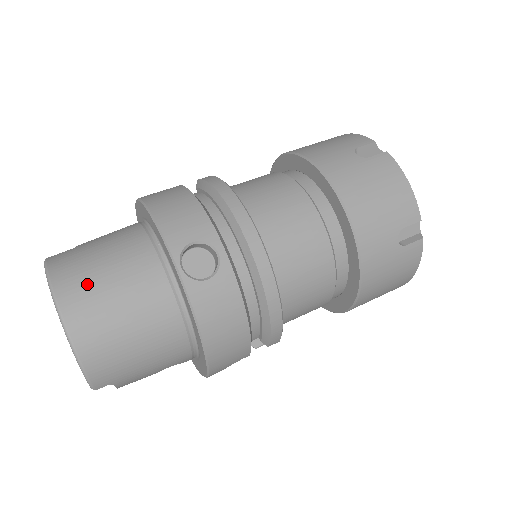
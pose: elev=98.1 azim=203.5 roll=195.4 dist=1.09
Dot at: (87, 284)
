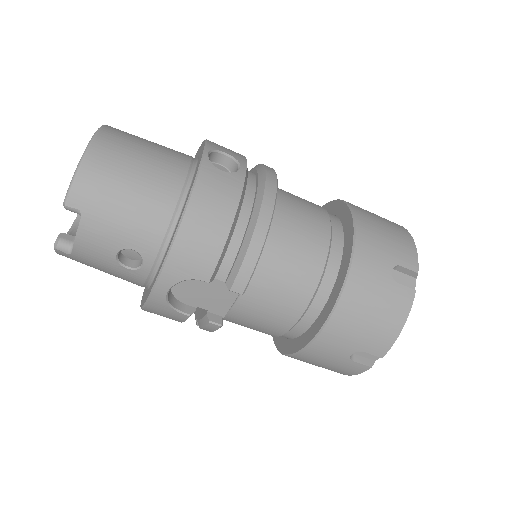
Dot at: (130, 136)
